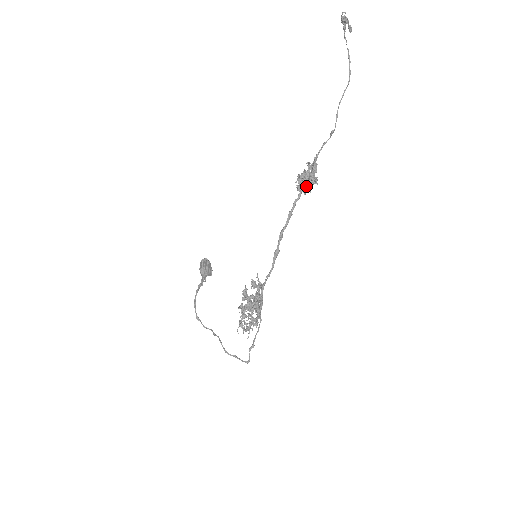
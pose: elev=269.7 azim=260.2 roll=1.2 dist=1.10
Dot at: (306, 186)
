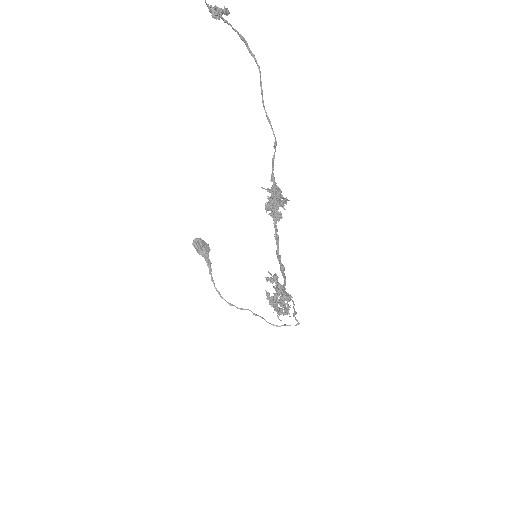
Dot at: (277, 206)
